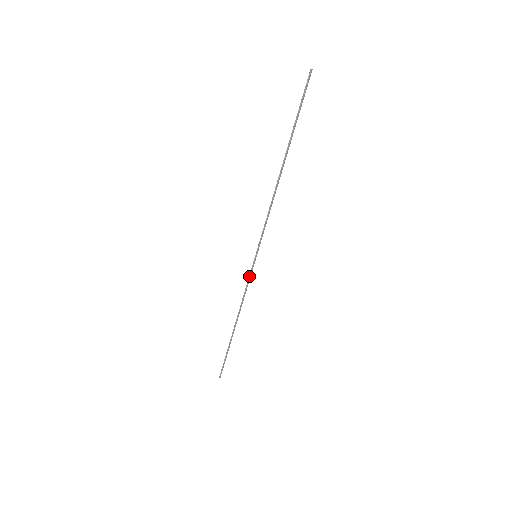
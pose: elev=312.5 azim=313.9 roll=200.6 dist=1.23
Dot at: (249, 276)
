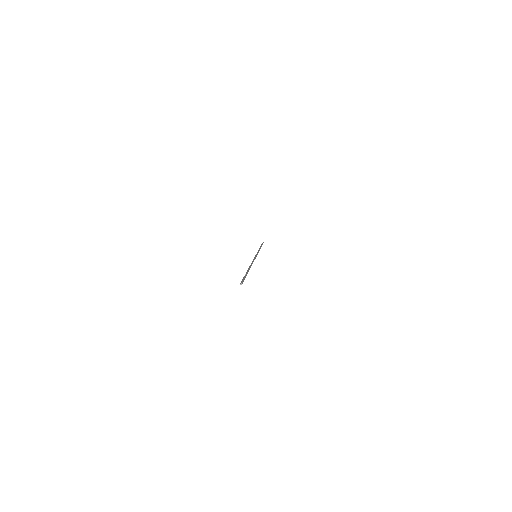
Dot at: (257, 253)
